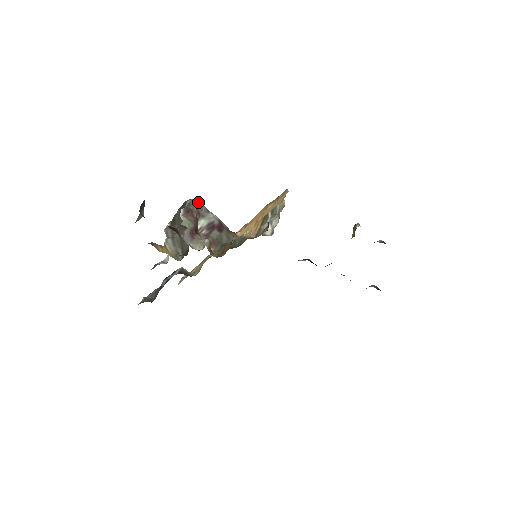
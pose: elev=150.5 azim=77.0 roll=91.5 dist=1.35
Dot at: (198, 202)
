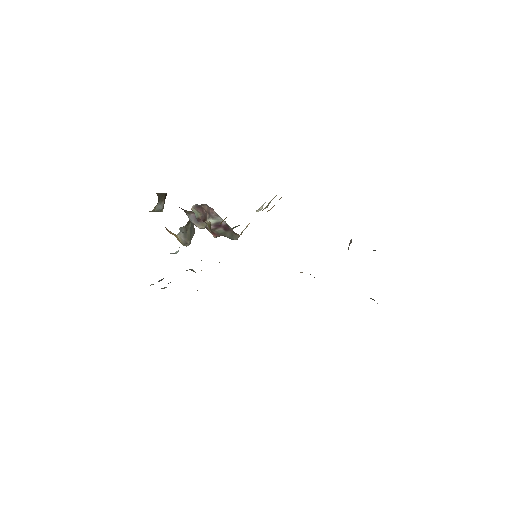
Dot at: occluded
